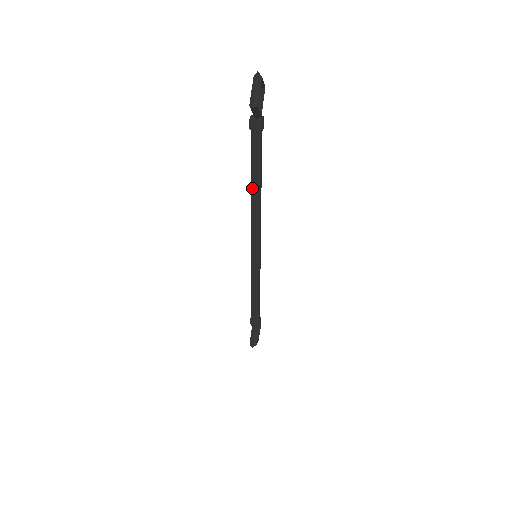
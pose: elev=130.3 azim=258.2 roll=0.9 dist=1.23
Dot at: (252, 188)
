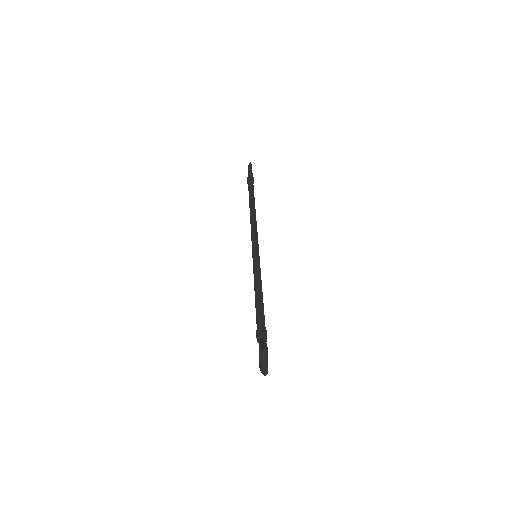
Dot at: (250, 207)
